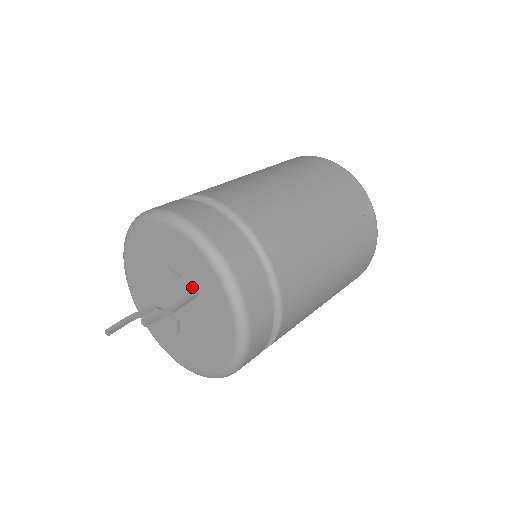
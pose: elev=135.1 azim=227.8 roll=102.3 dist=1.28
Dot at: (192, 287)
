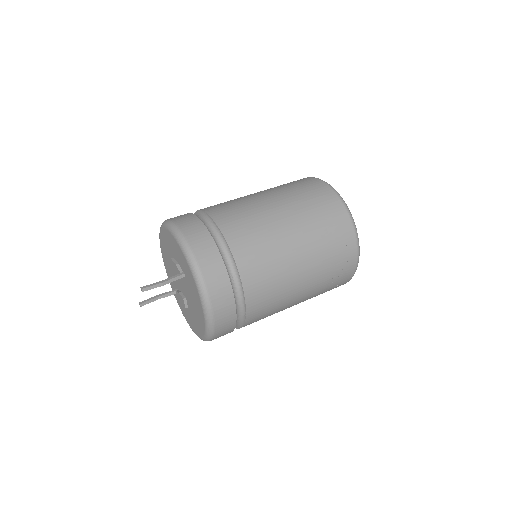
Dot at: (182, 270)
